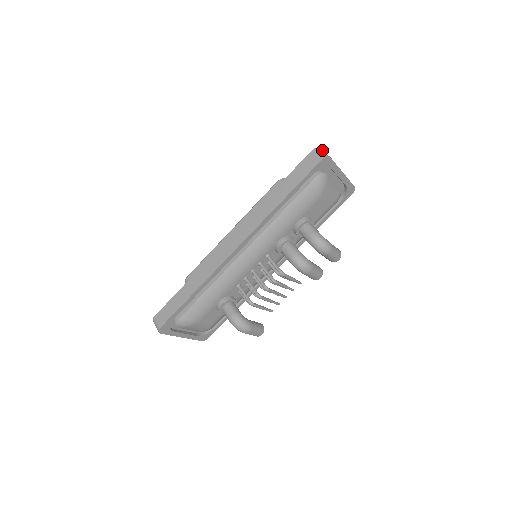
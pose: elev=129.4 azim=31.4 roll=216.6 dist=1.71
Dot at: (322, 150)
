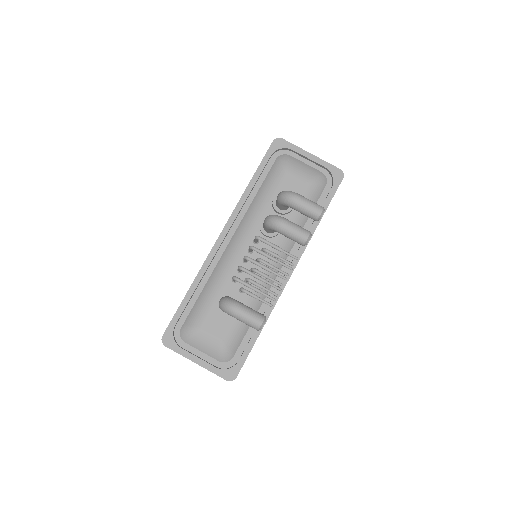
Dot at: occluded
